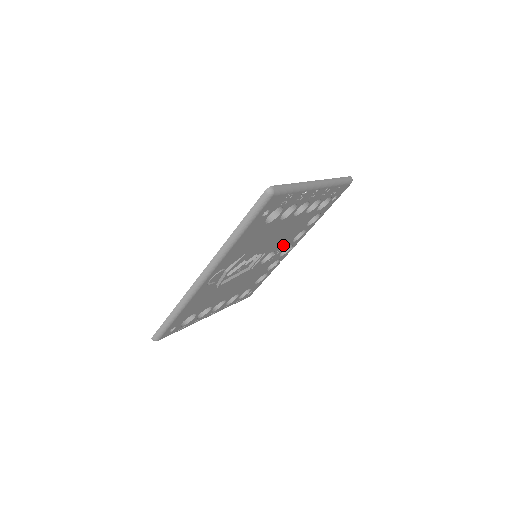
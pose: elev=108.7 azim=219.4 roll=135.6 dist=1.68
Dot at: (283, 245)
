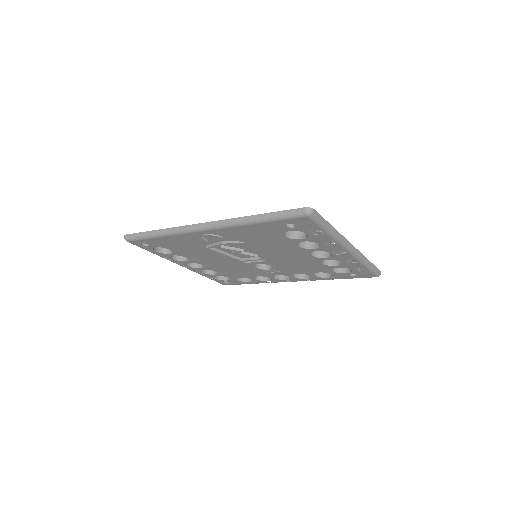
Dot at: (283, 270)
